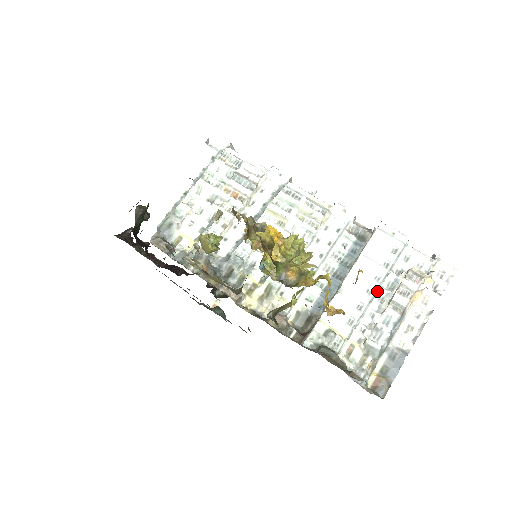
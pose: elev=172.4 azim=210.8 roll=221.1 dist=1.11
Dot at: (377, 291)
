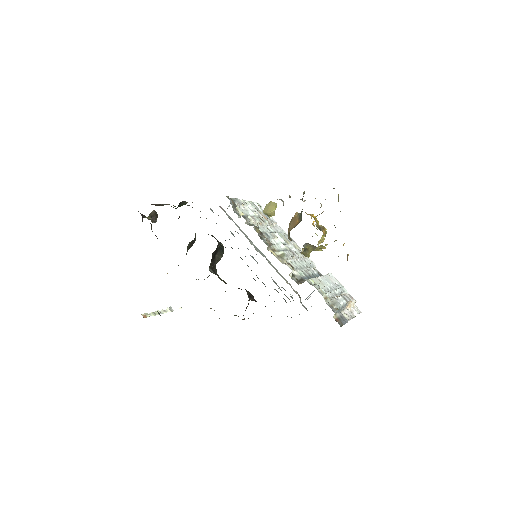
Dot at: (334, 290)
